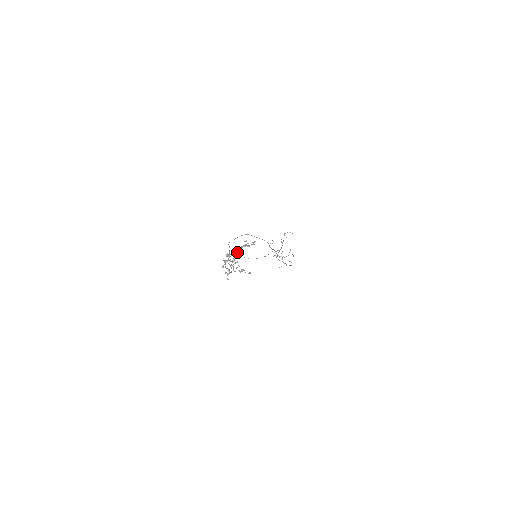
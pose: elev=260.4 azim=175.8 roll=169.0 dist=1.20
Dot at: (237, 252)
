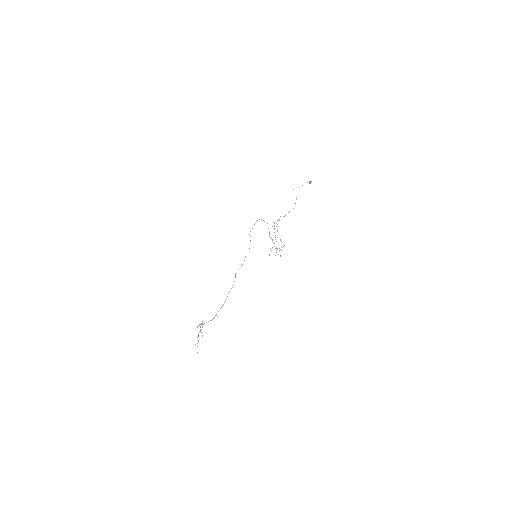
Dot at: occluded
